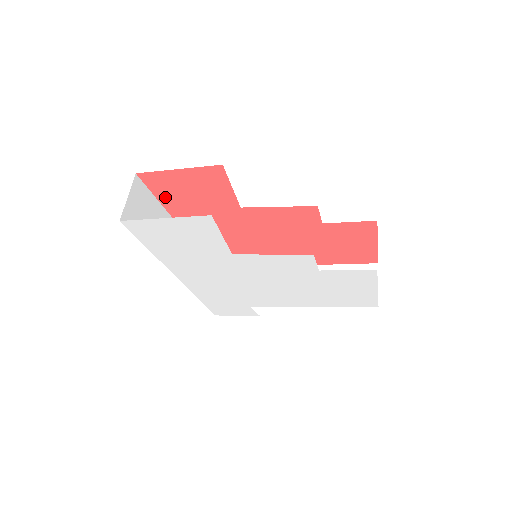
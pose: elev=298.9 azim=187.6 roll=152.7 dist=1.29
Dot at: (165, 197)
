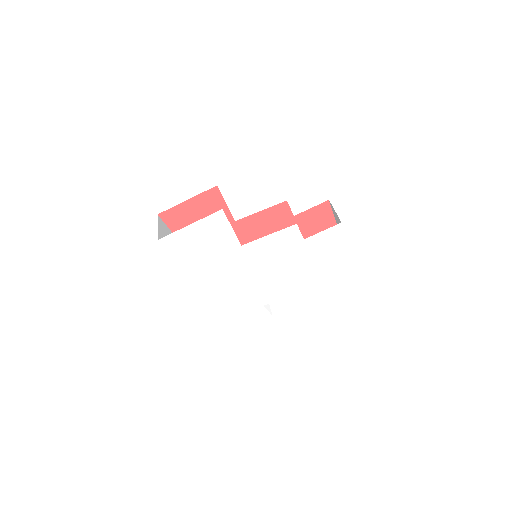
Dot at: occluded
